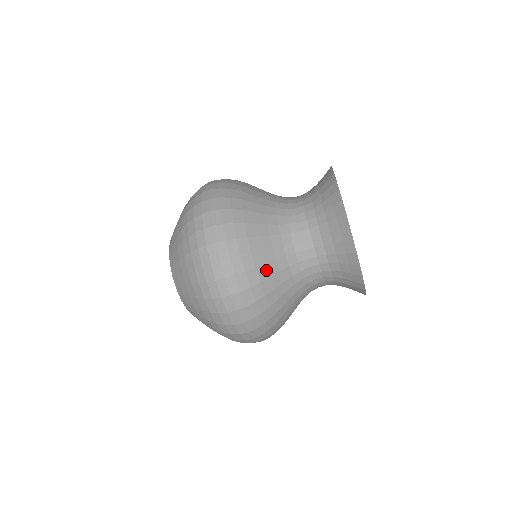
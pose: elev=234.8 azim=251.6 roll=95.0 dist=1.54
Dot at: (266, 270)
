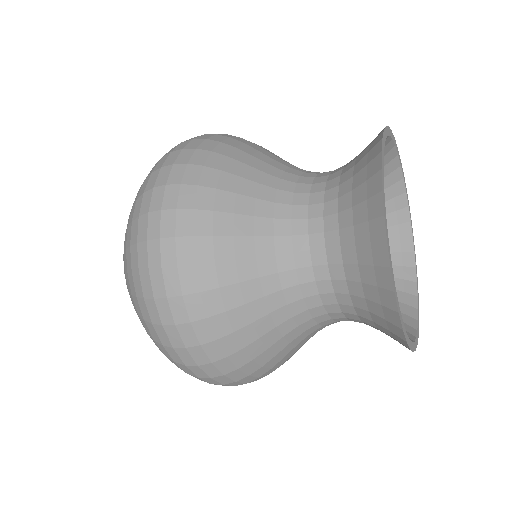
Dot at: (277, 358)
